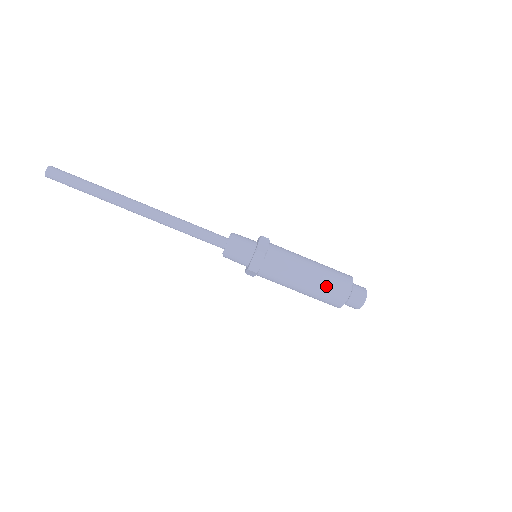
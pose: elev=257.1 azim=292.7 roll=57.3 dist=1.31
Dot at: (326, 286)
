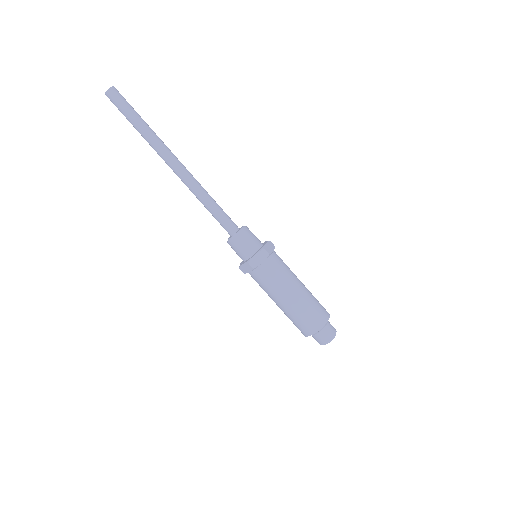
Dot at: (294, 318)
